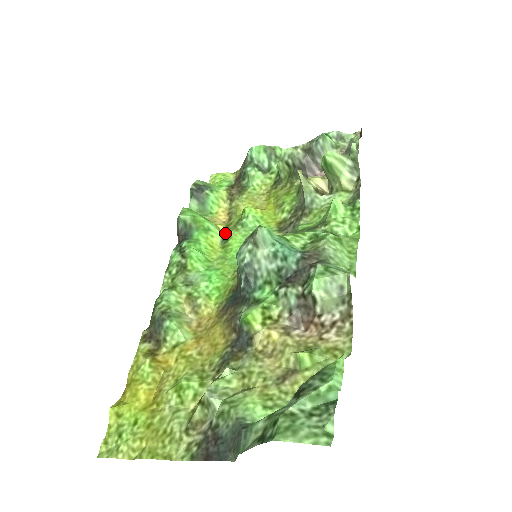
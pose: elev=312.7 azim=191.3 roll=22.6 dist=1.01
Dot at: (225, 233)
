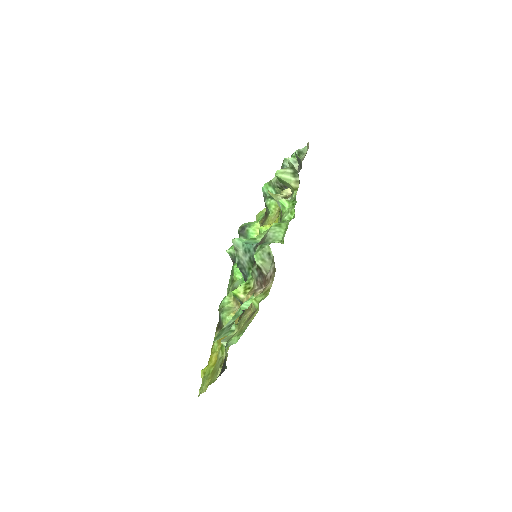
Dot at: occluded
